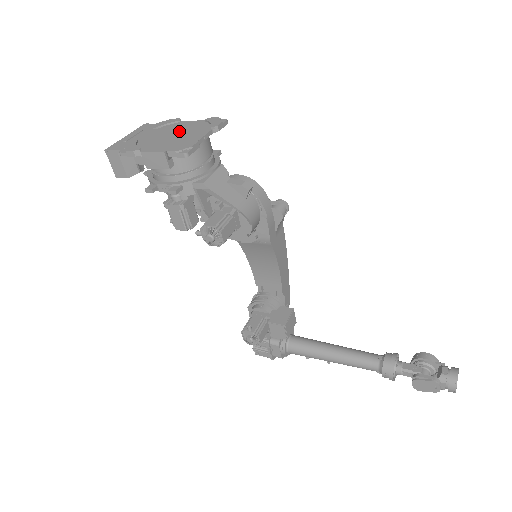
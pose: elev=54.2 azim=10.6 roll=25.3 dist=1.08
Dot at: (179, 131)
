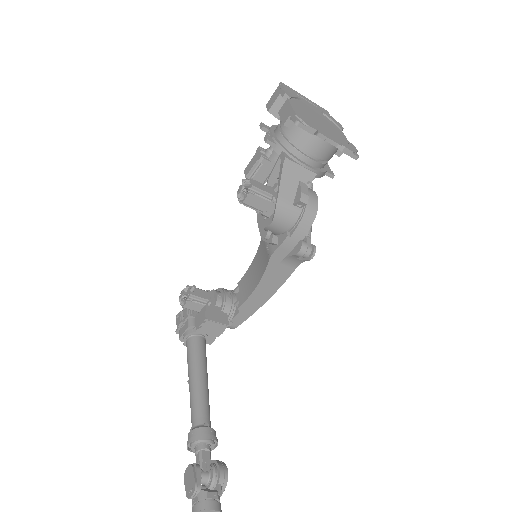
Dot at: (327, 125)
